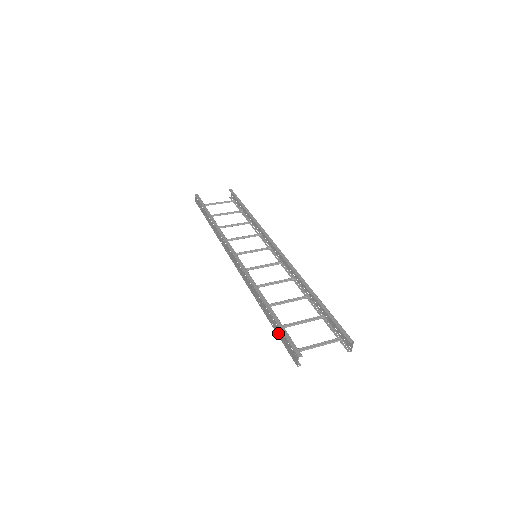
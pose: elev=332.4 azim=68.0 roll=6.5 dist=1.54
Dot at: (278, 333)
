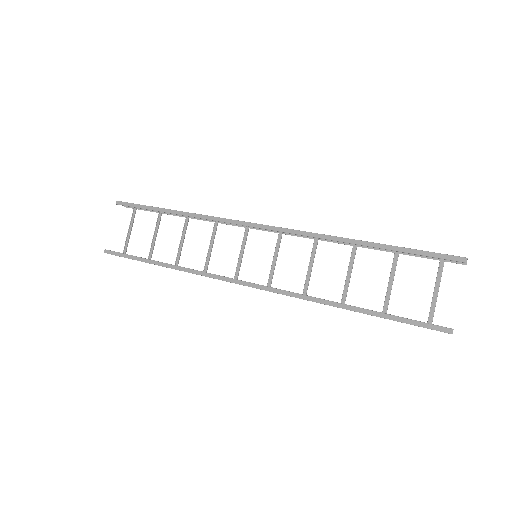
Dot at: occluded
